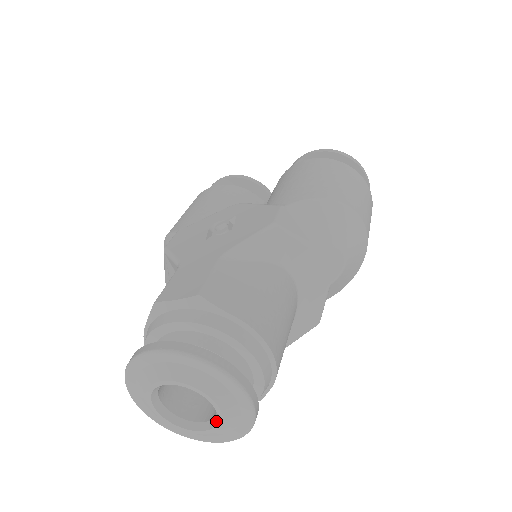
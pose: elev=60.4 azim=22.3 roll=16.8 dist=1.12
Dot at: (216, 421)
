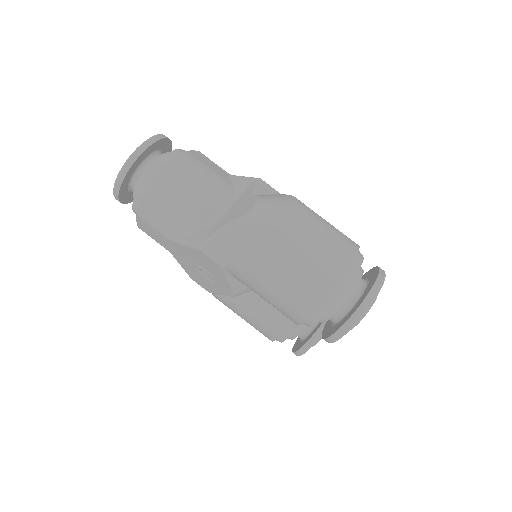
Dot at: occluded
